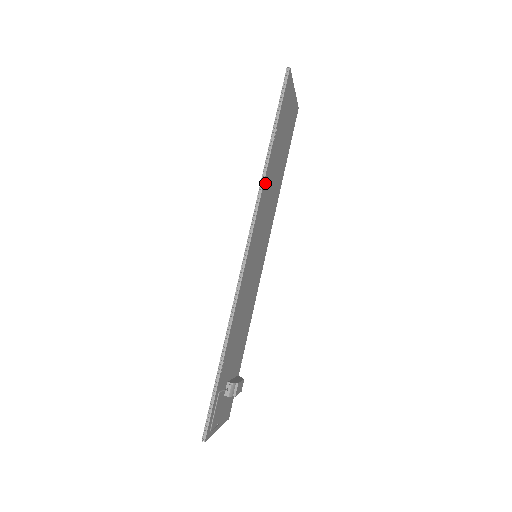
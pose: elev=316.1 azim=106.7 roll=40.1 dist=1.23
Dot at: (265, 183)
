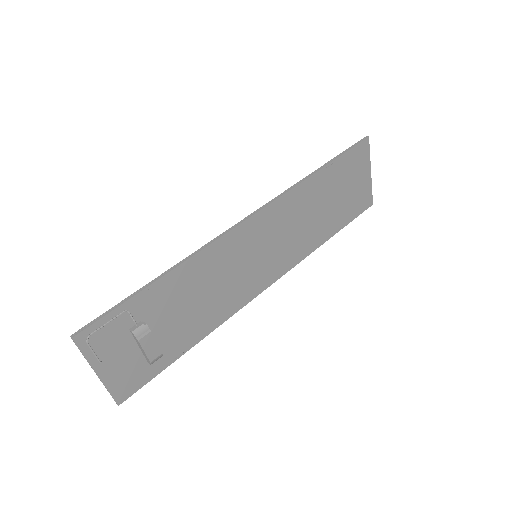
Dot at: (298, 191)
